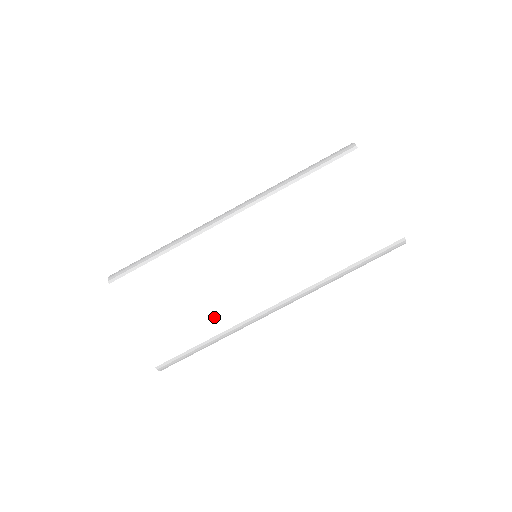
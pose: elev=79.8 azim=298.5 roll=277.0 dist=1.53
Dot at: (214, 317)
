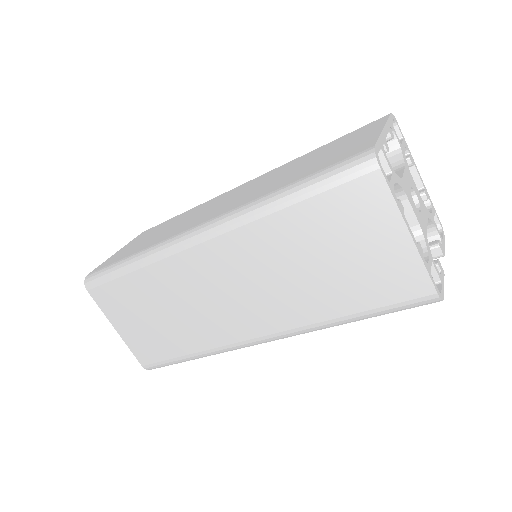
Dot at: (194, 339)
